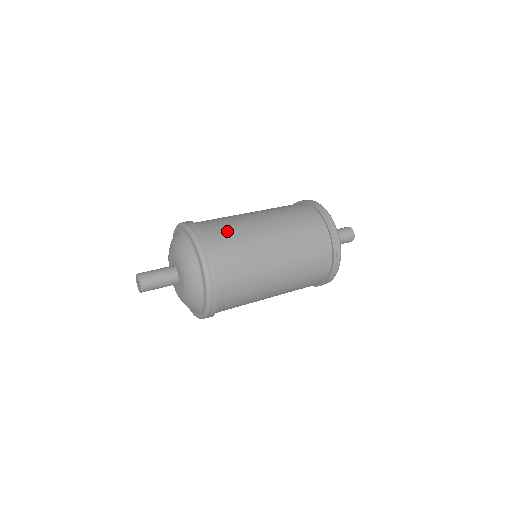
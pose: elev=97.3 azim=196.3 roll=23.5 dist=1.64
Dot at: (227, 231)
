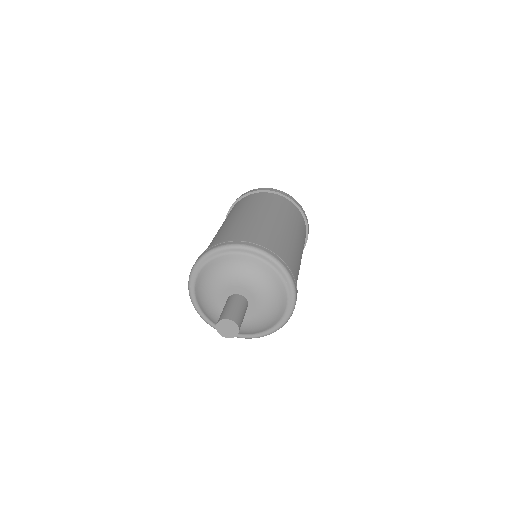
Dot at: (233, 232)
